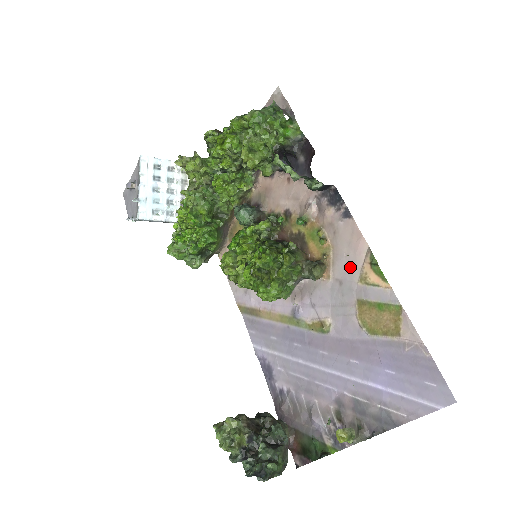
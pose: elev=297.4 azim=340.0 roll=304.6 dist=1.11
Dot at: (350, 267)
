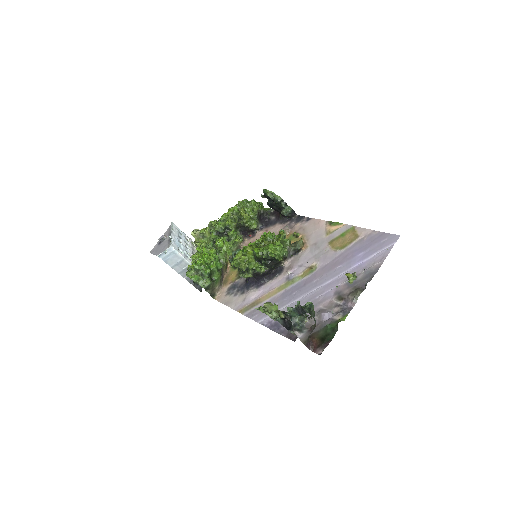
Dot at: (319, 234)
